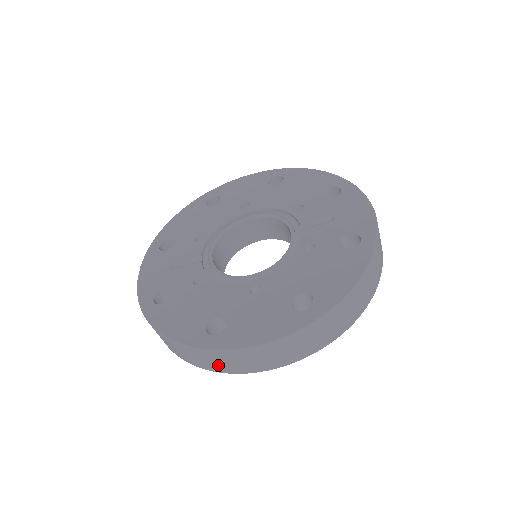
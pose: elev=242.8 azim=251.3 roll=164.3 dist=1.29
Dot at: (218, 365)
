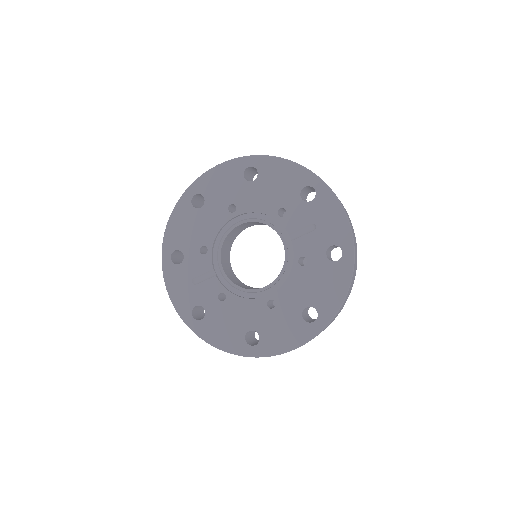
Dot at: occluded
